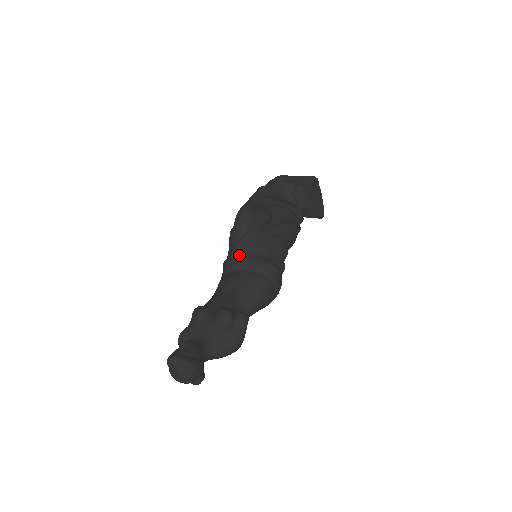
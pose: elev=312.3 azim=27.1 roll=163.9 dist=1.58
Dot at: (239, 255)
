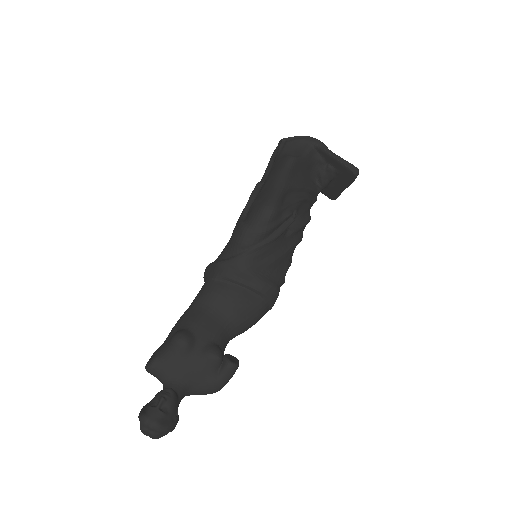
Dot at: (244, 269)
